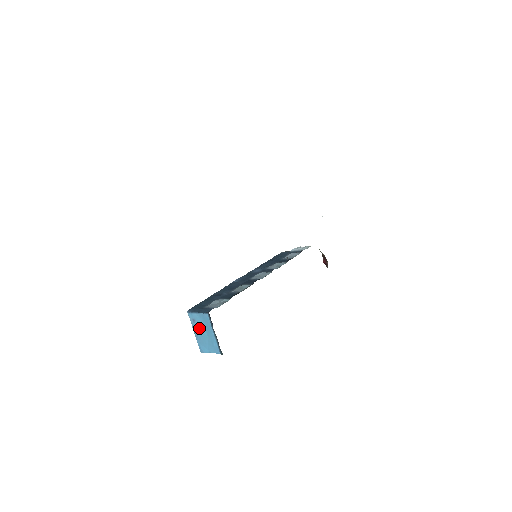
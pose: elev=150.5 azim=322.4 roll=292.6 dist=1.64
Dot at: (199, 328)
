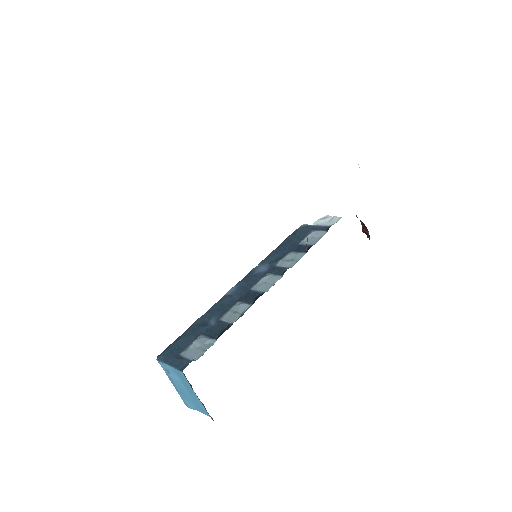
Dot at: (176, 382)
